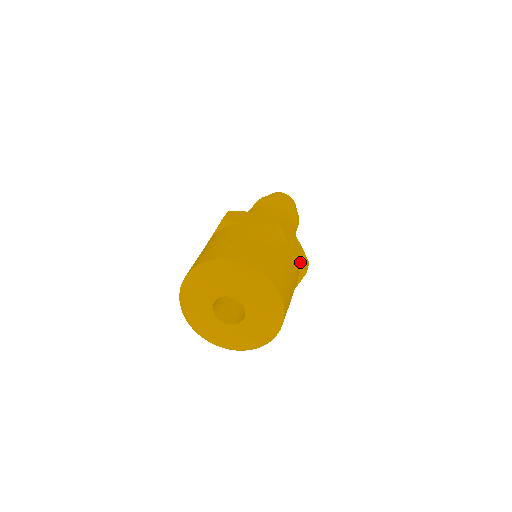
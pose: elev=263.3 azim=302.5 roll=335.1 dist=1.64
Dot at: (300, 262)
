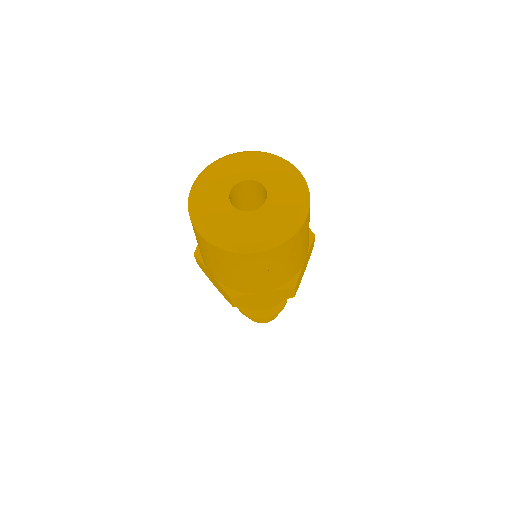
Dot at: occluded
